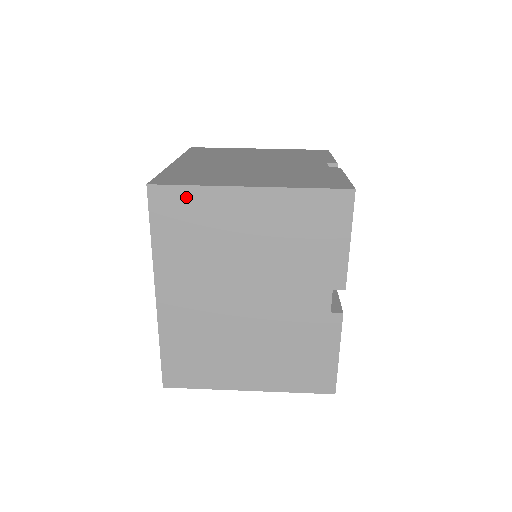
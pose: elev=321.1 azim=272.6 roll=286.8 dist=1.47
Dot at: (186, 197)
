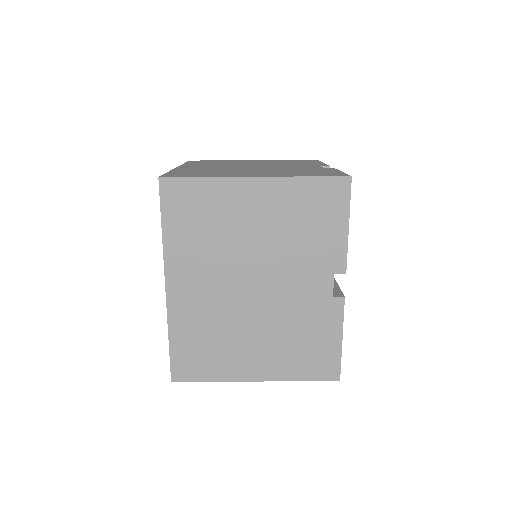
Dot at: (196, 188)
